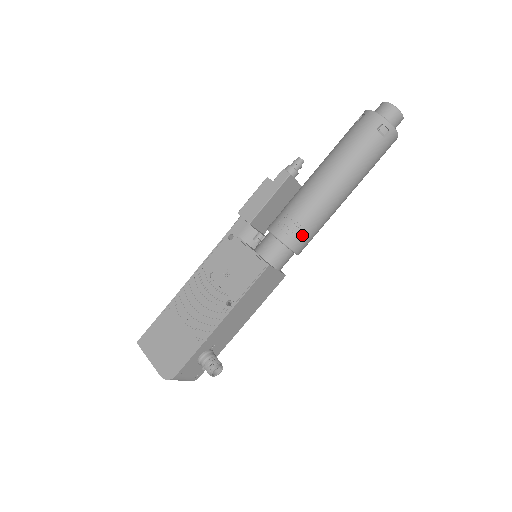
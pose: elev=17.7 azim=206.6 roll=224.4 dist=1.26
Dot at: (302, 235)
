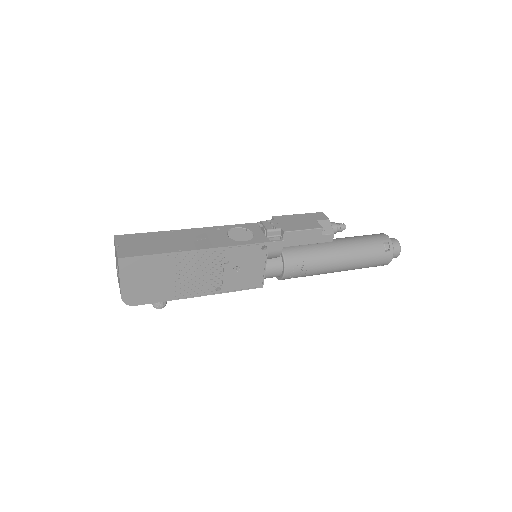
Dot at: occluded
